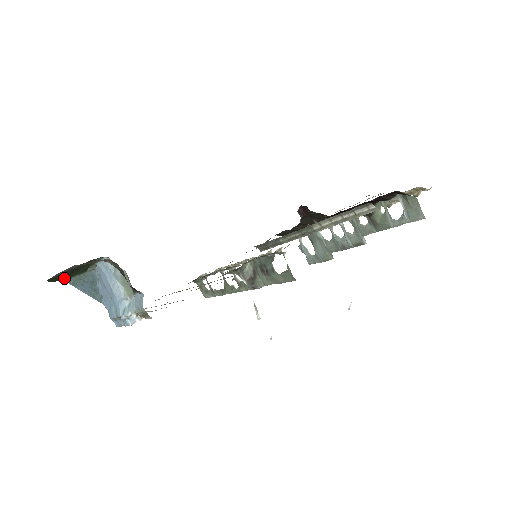
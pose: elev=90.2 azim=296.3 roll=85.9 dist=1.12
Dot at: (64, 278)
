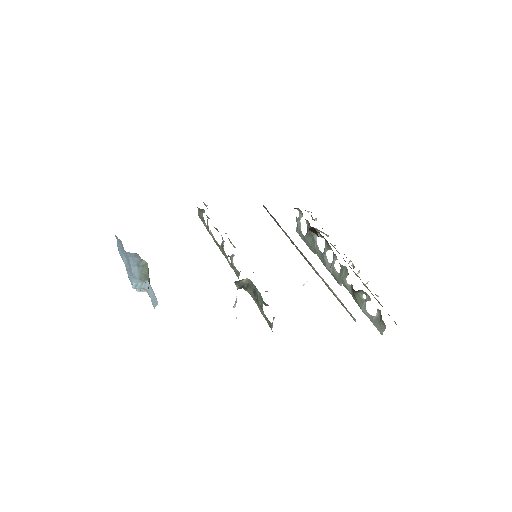
Dot at: occluded
